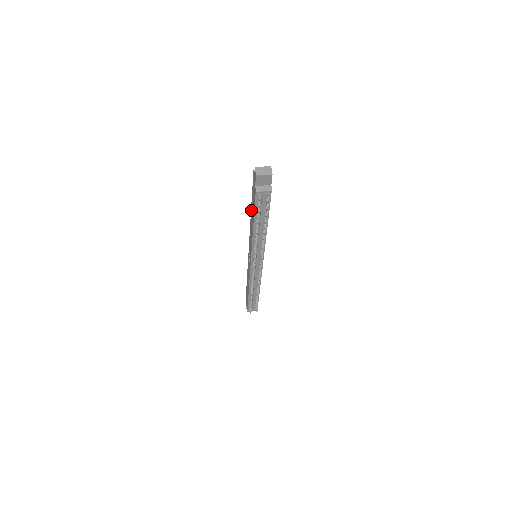
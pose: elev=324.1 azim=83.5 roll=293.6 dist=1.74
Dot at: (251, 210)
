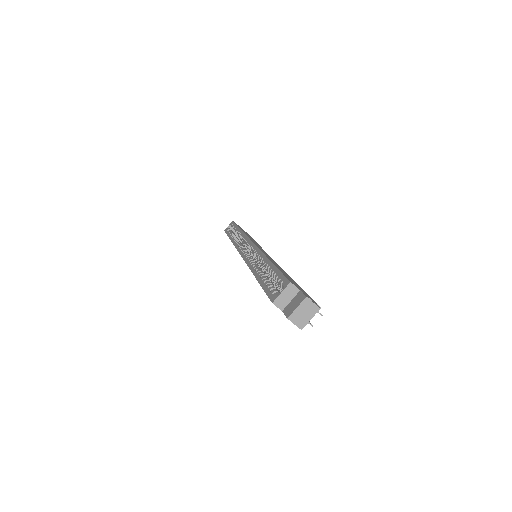
Dot at: occluded
